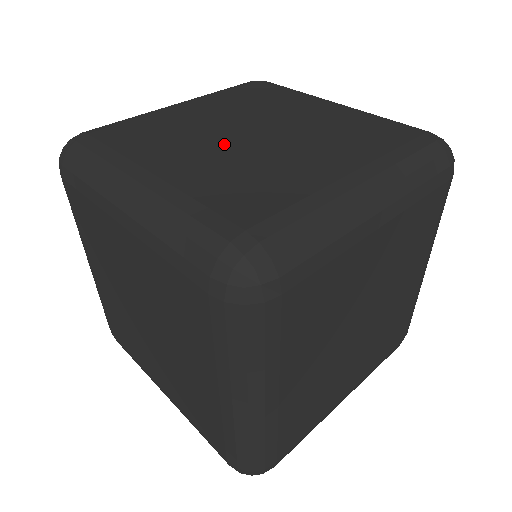
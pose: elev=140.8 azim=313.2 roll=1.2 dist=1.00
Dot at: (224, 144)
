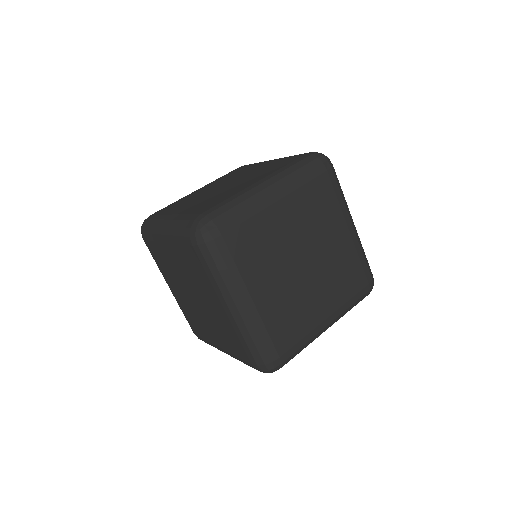
Dot at: (208, 194)
